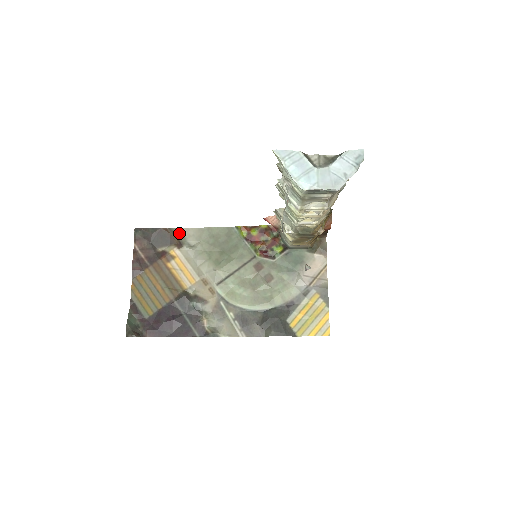
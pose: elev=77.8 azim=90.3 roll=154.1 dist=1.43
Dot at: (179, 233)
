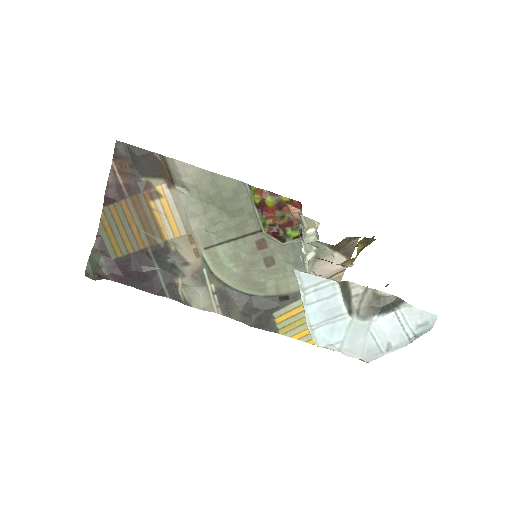
Dot at: (173, 166)
